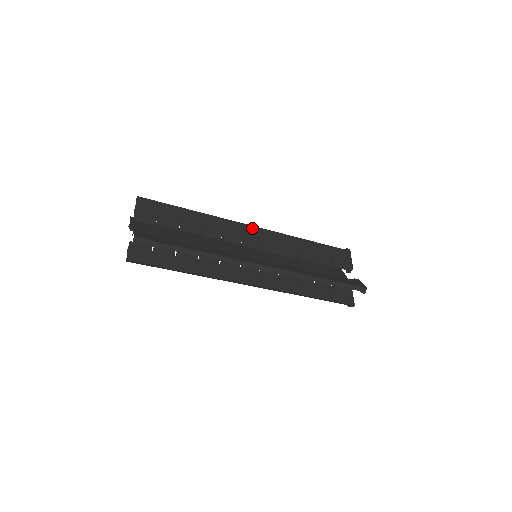
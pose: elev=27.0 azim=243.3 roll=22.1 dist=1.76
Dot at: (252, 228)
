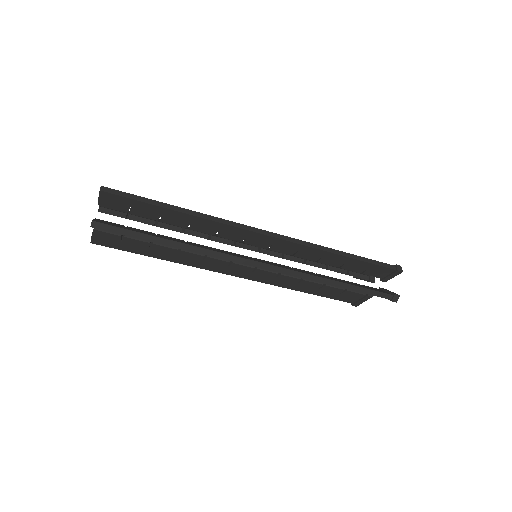
Dot at: (242, 241)
